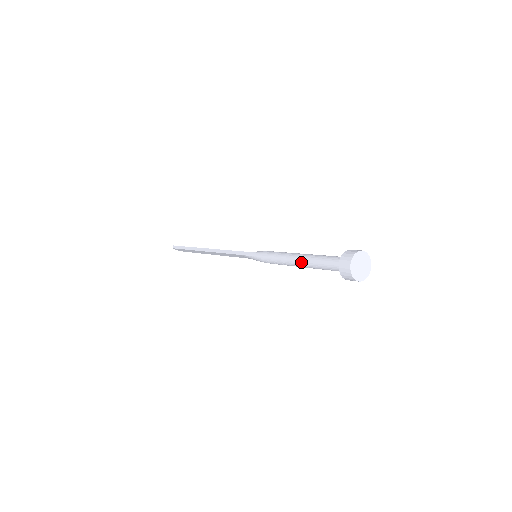
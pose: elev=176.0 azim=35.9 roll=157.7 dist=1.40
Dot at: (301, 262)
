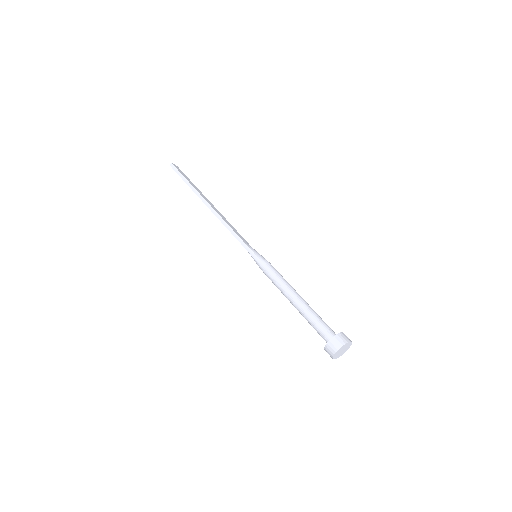
Dot at: (296, 306)
